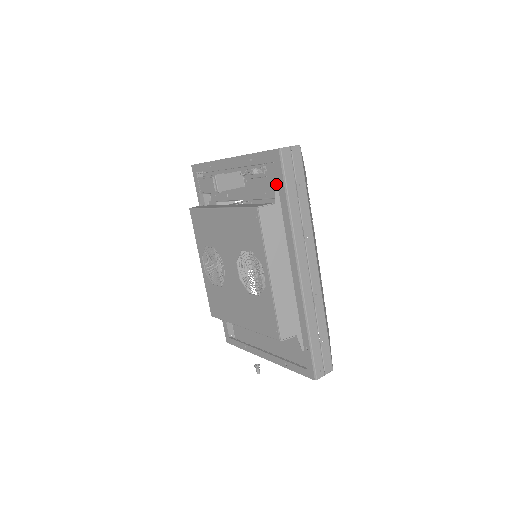
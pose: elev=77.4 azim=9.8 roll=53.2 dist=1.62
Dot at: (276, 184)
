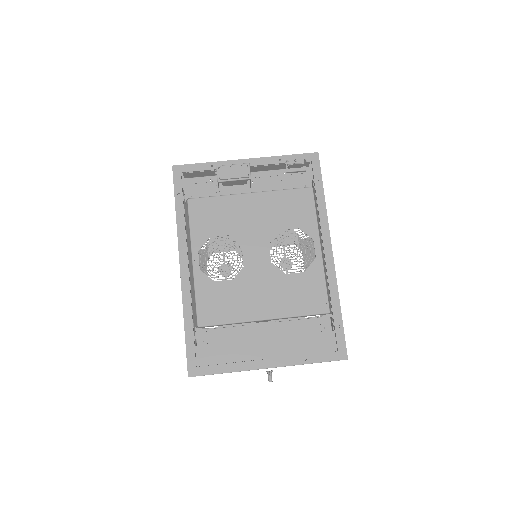
Dot at: (313, 178)
